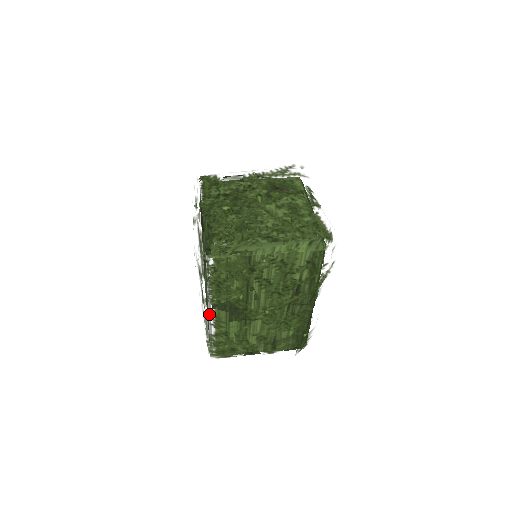
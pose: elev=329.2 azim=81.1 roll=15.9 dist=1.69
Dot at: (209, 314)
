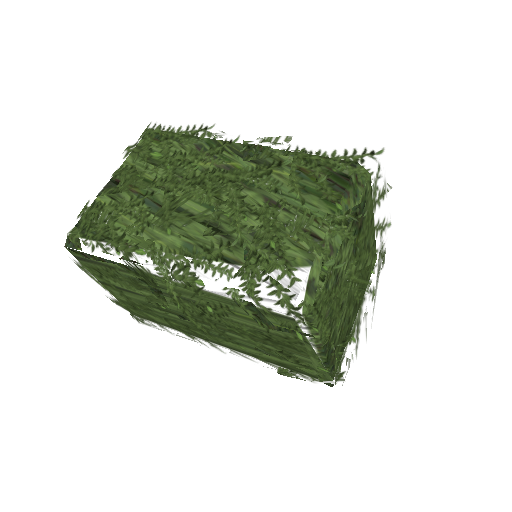
Dot at: occluded
